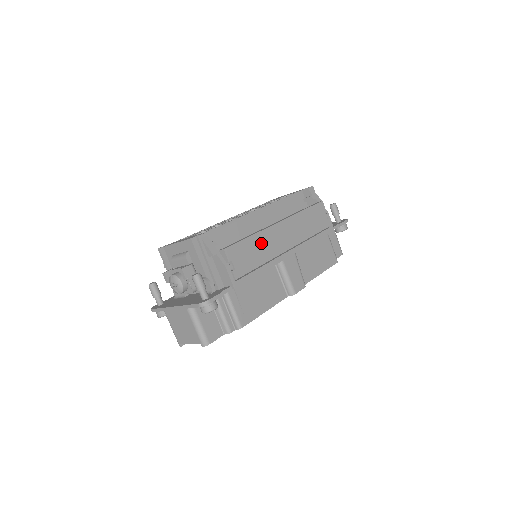
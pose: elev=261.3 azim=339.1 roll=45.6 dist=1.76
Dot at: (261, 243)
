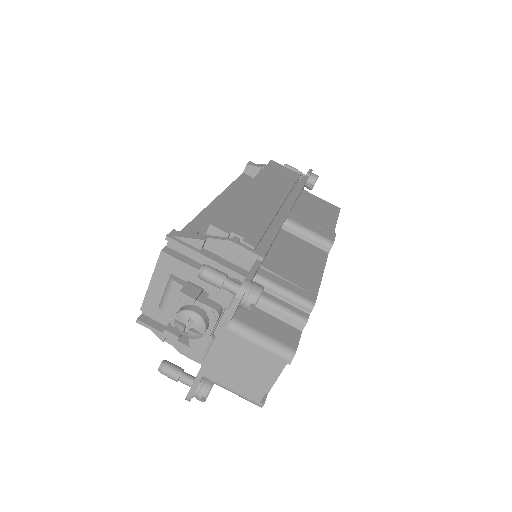
Dot at: (247, 207)
